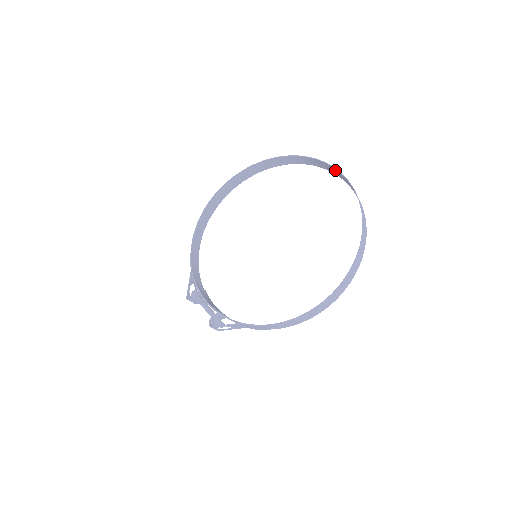
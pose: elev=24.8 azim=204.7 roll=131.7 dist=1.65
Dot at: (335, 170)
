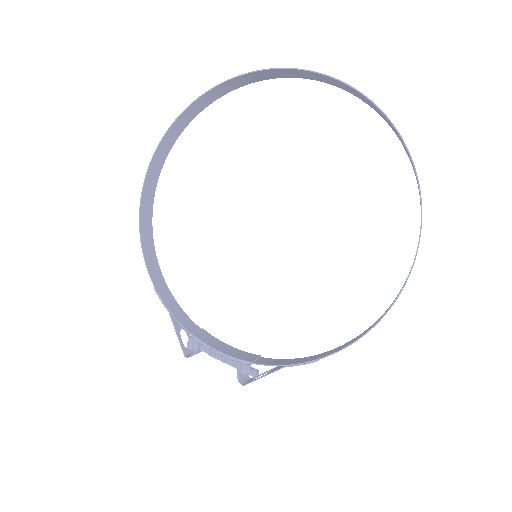
Dot at: (318, 76)
